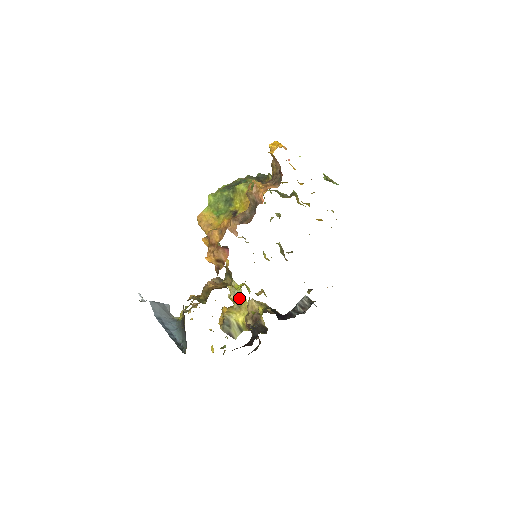
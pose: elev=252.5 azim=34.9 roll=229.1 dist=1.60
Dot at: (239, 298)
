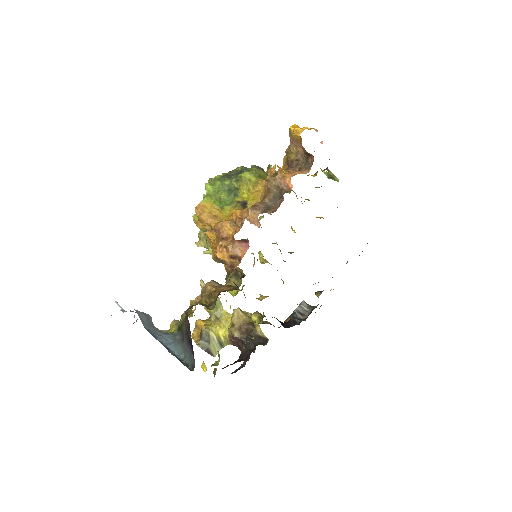
Dot at: (218, 309)
